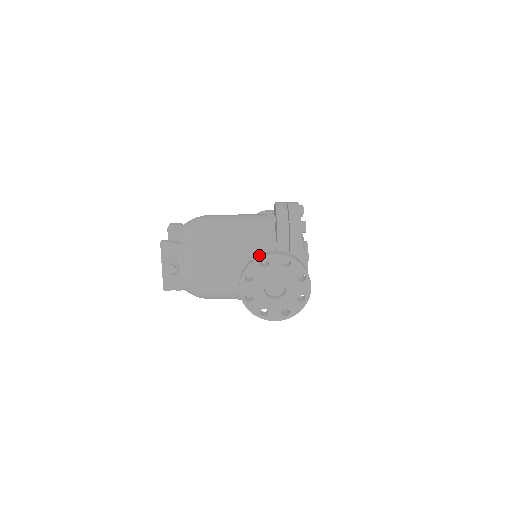
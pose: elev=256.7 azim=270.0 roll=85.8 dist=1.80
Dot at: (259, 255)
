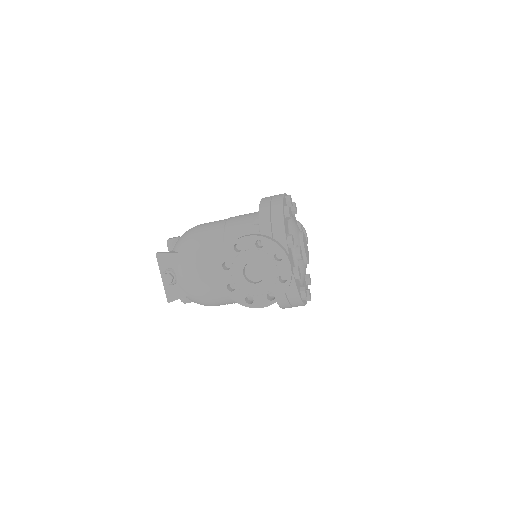
Dot at: occluded
